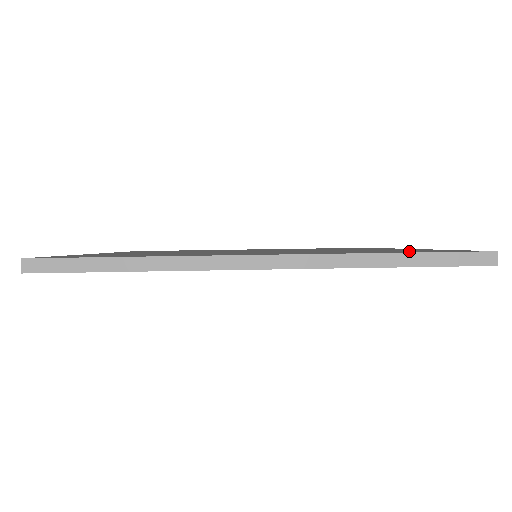
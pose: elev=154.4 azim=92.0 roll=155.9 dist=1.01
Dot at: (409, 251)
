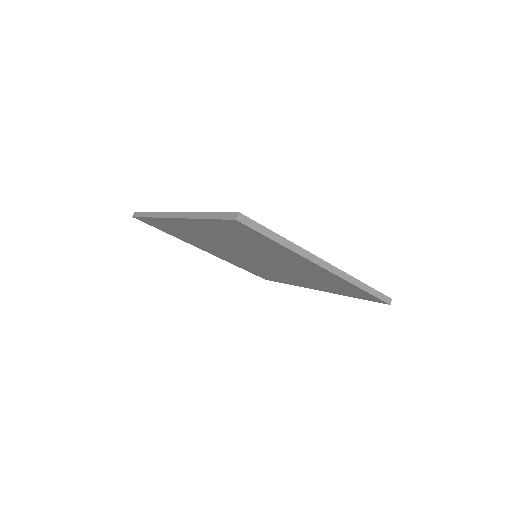
Dot at: occluded
